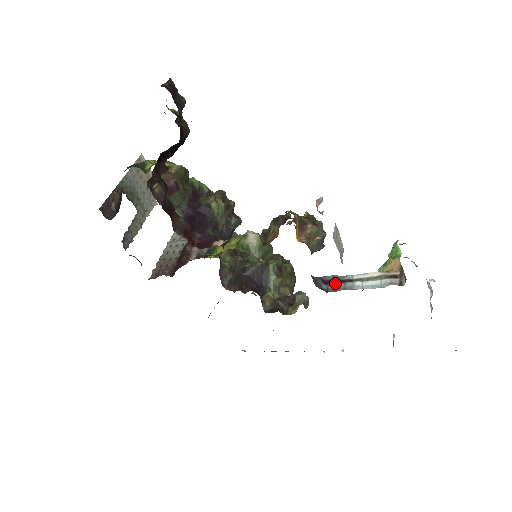
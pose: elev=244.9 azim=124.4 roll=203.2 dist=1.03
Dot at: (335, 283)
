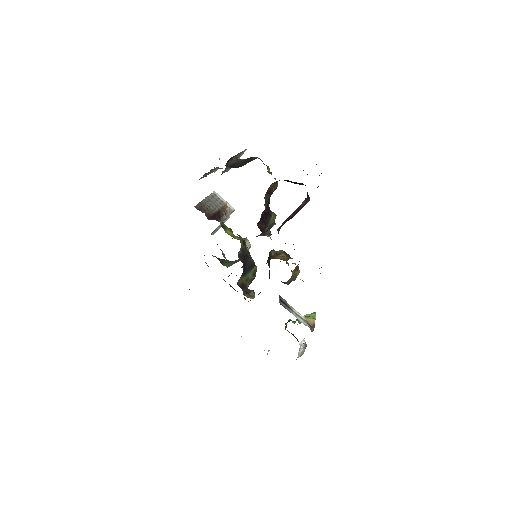
Dot at: (285, 304)
